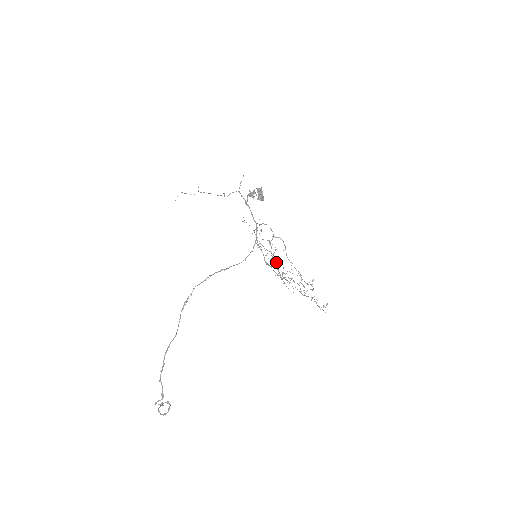
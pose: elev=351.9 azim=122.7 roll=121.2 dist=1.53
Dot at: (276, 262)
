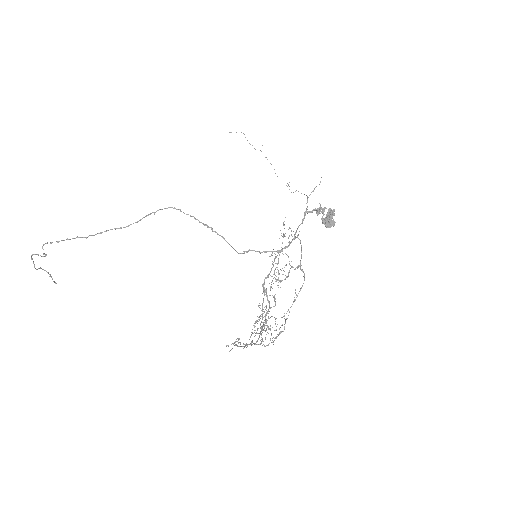
Dot at: occluded
